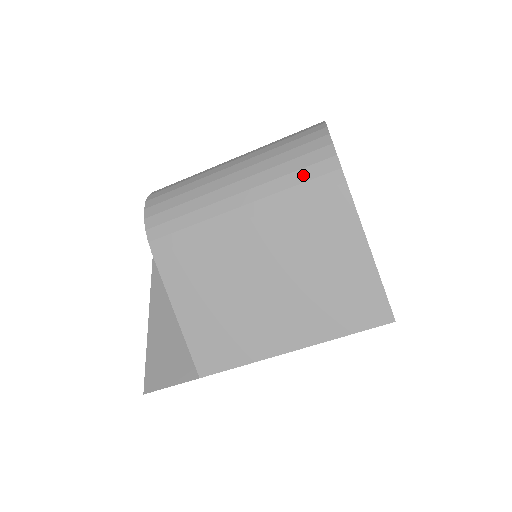
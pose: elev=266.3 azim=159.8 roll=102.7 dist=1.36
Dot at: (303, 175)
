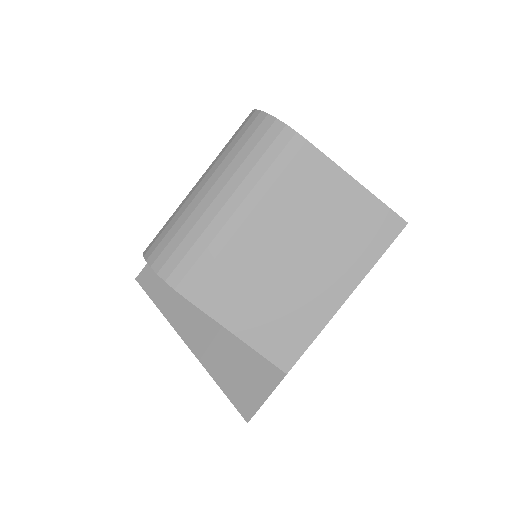
Dot at: (270, 155)
